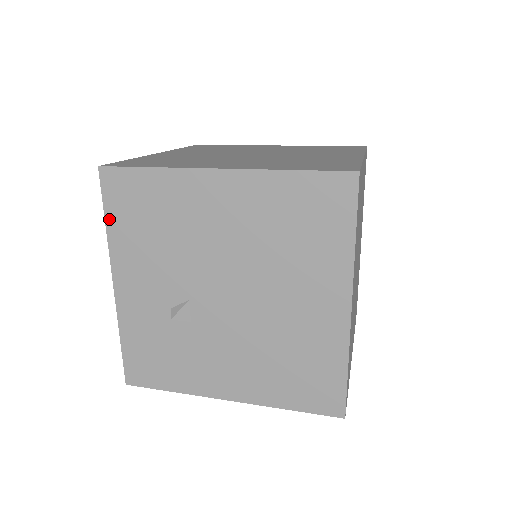
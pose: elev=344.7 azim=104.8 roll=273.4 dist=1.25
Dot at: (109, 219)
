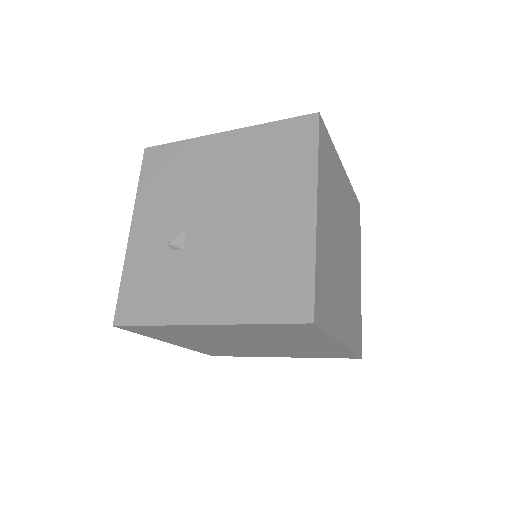
Dot at: (142, 181)
